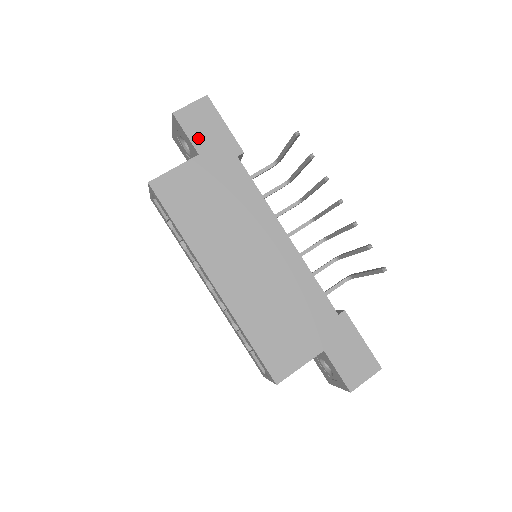
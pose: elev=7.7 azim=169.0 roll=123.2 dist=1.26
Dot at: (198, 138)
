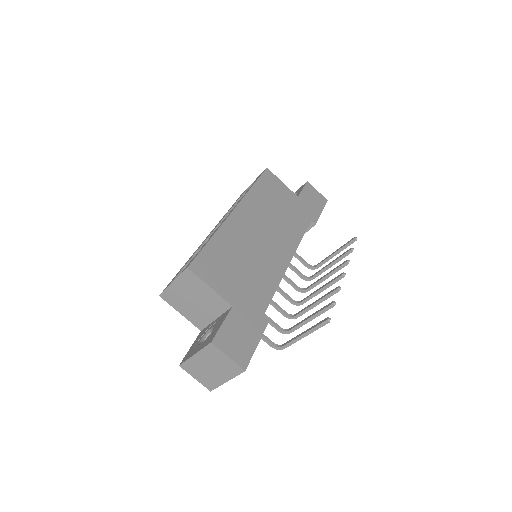
Dot at: (305, 196)
